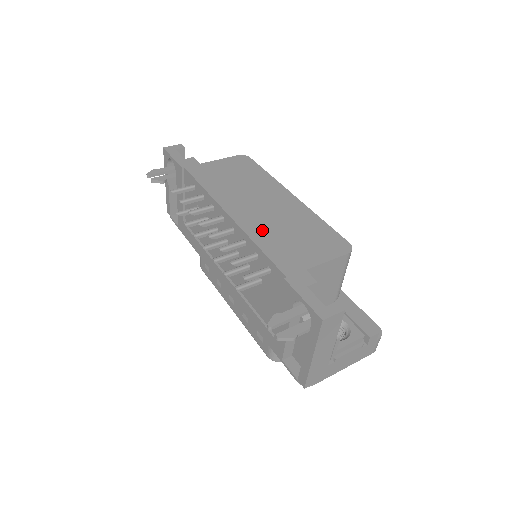
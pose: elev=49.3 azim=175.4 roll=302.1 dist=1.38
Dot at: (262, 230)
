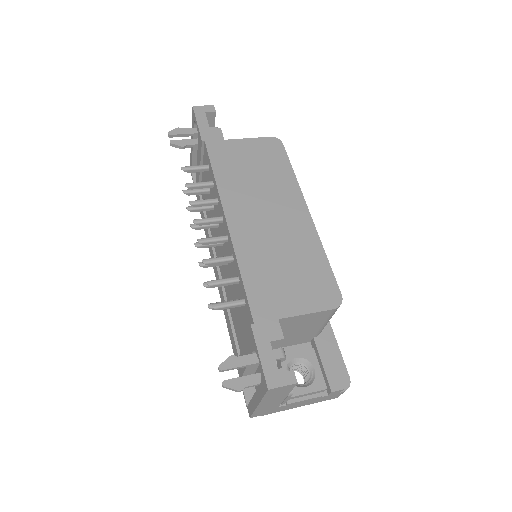
Dot at: (254, 252)
